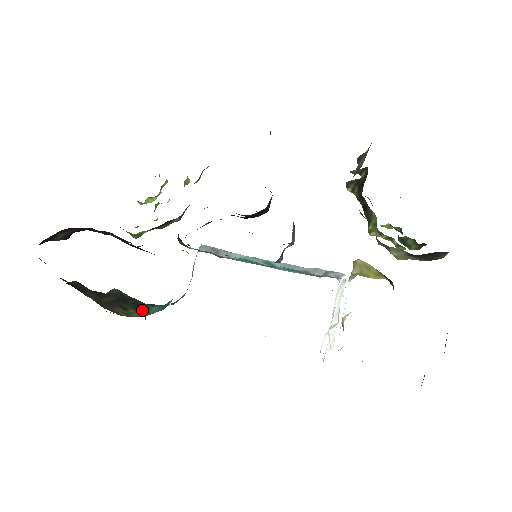
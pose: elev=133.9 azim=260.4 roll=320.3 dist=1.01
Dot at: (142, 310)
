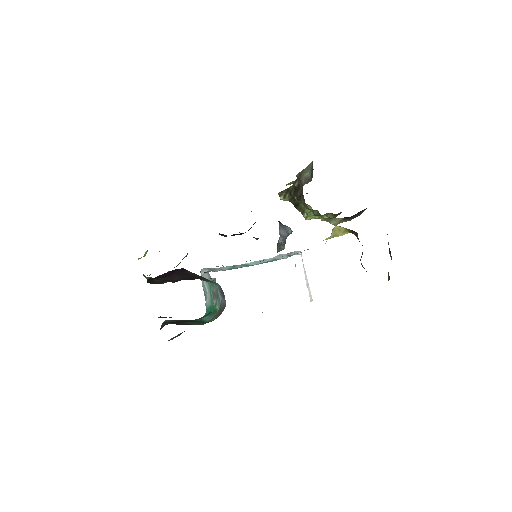
Dot at: (200, 322)
